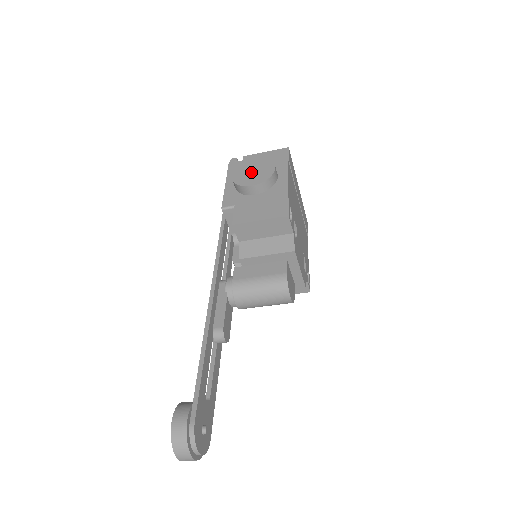
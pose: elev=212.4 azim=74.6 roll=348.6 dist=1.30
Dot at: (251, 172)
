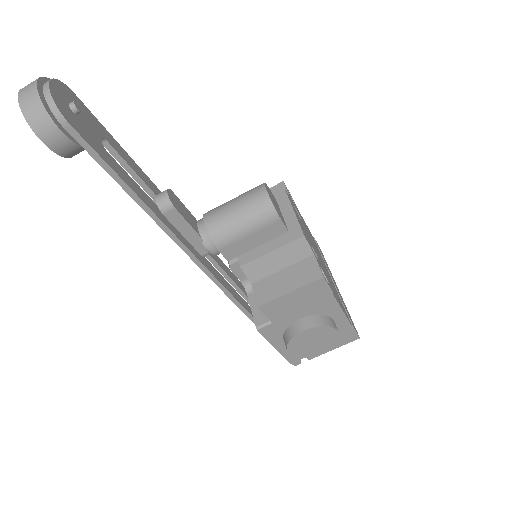
Dot at: occluded
